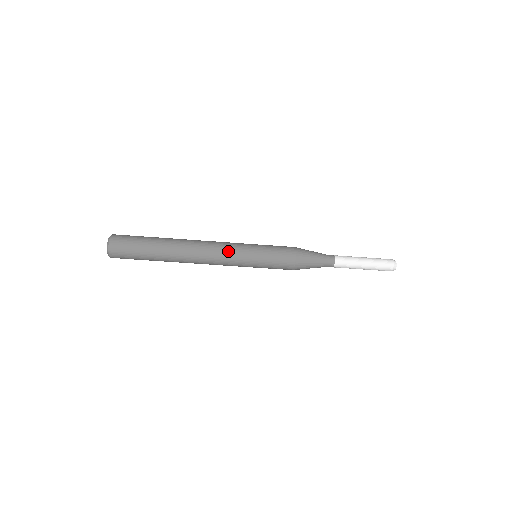
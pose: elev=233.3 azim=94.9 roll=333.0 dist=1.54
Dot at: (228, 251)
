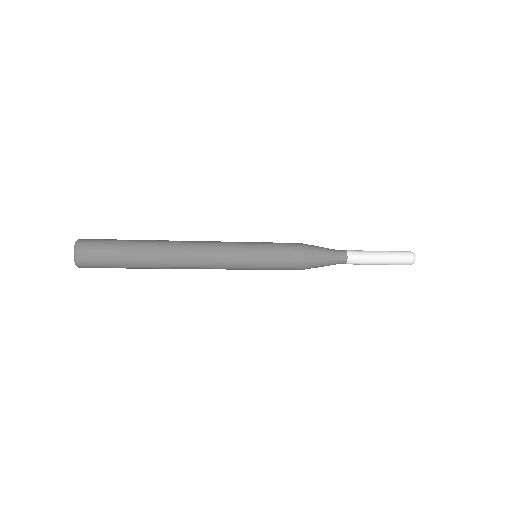
Dot at: occluded
